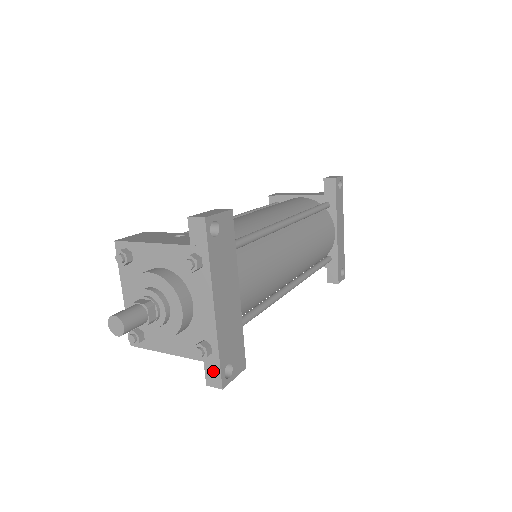
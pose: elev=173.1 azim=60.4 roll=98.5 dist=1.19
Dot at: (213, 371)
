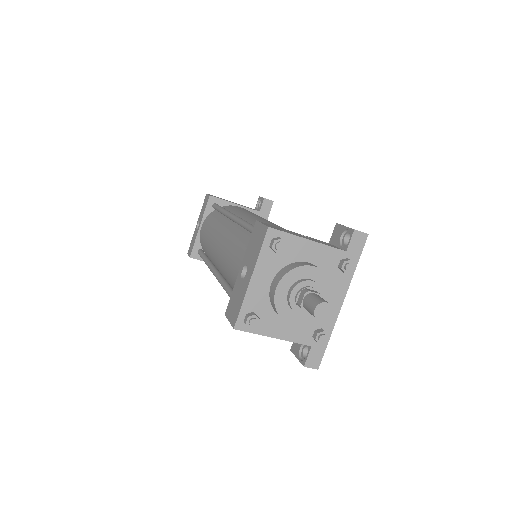
Dot at: (317, 354)
